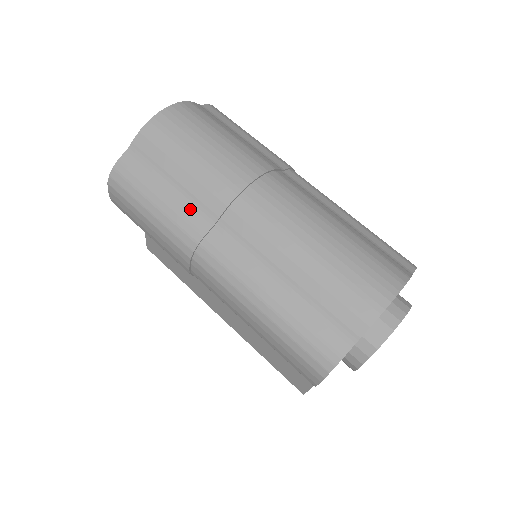
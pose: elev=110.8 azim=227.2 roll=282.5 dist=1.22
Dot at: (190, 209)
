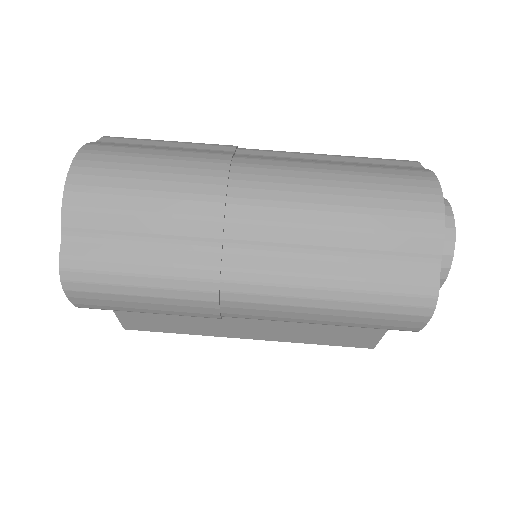
Dot at: (184, 252)
